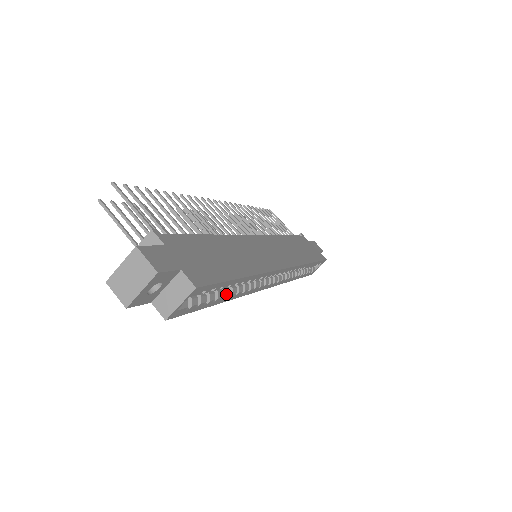
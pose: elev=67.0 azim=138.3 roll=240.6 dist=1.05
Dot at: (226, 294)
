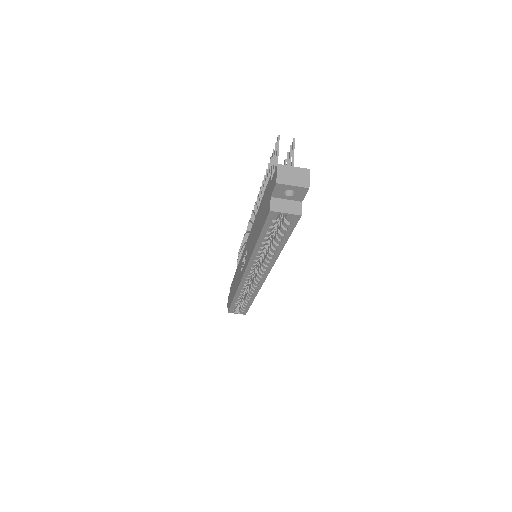
Dot at: (265, 243)
